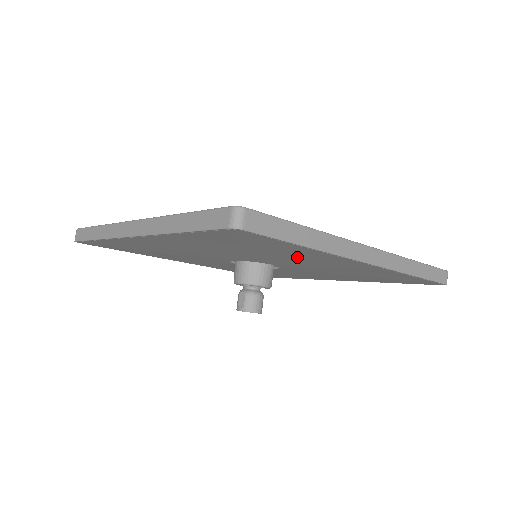
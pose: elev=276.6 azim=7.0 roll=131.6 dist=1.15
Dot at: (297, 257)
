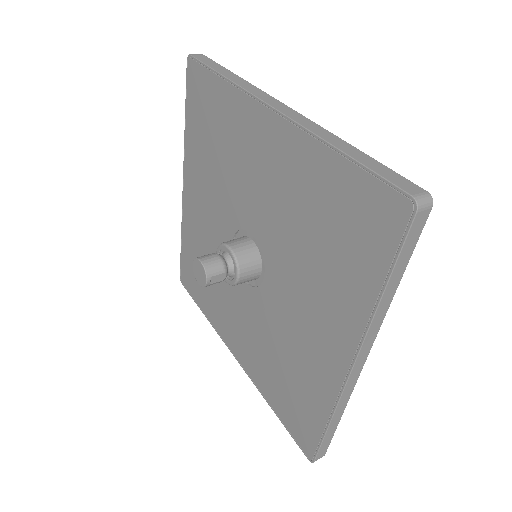
Dot at: (239, 144)
